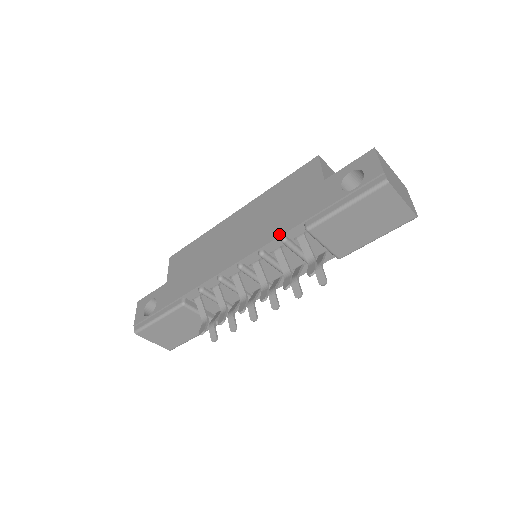
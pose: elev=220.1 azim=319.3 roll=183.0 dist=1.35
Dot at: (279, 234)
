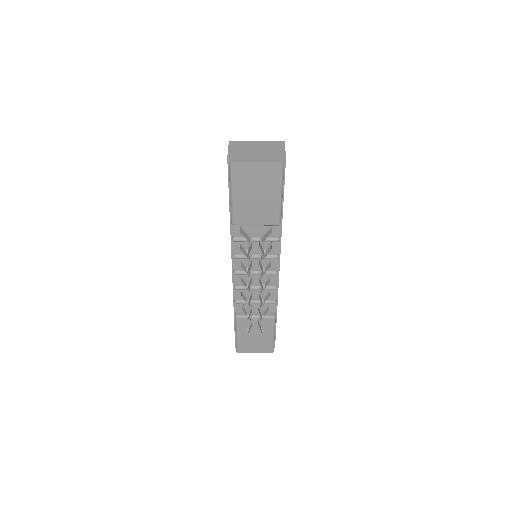
Dot at: occluded
